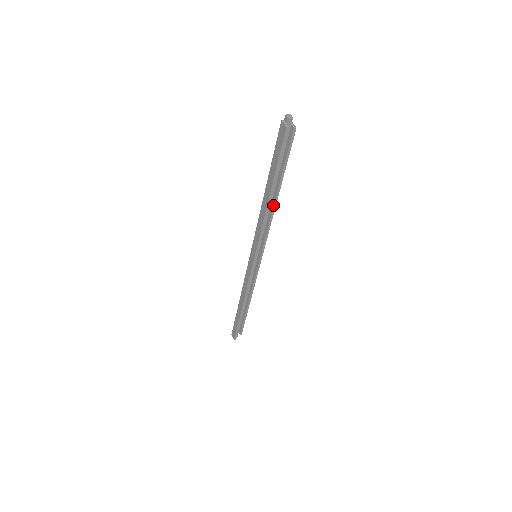
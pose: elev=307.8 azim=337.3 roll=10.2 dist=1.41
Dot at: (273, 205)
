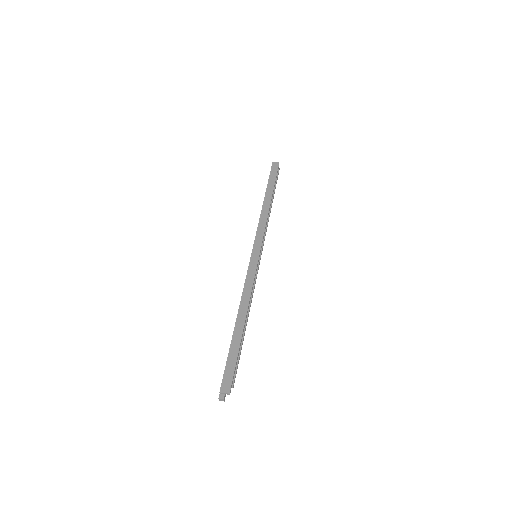
Dot at: (270, 210)
